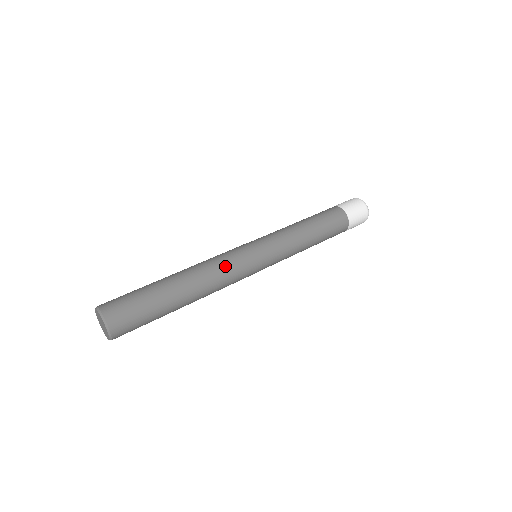
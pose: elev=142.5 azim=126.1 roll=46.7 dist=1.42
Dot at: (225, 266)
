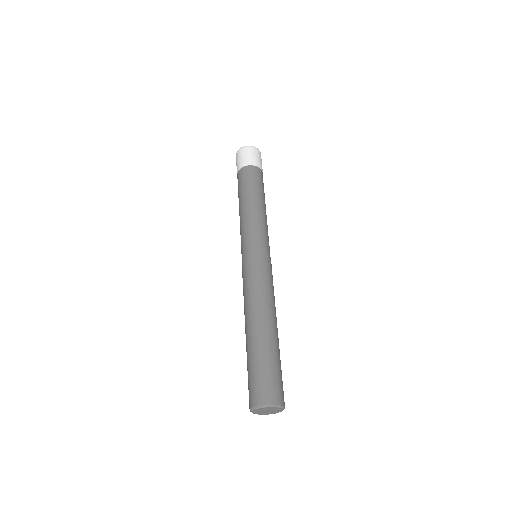
Dot at: occluded
